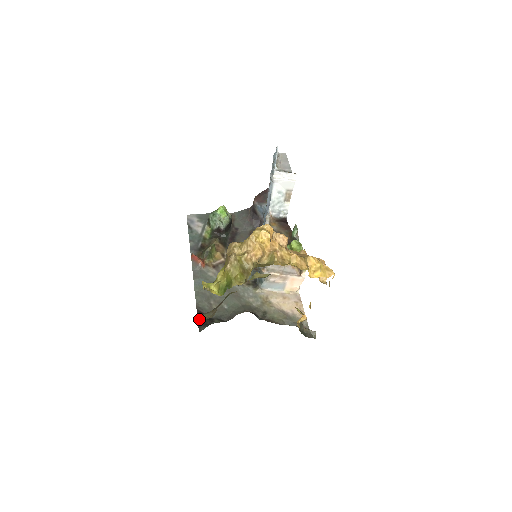
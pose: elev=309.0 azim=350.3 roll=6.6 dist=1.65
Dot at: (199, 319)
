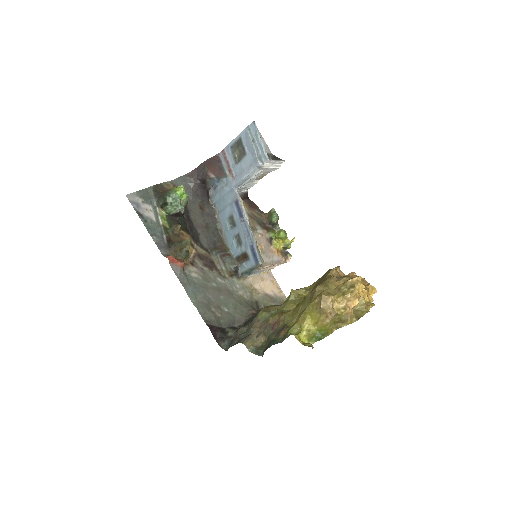
Dot at: (214, 335)
